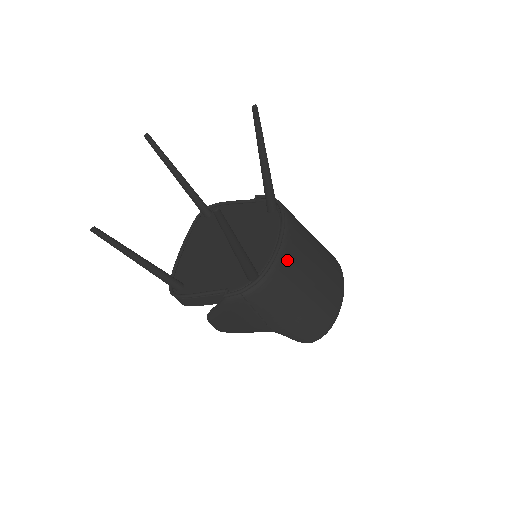
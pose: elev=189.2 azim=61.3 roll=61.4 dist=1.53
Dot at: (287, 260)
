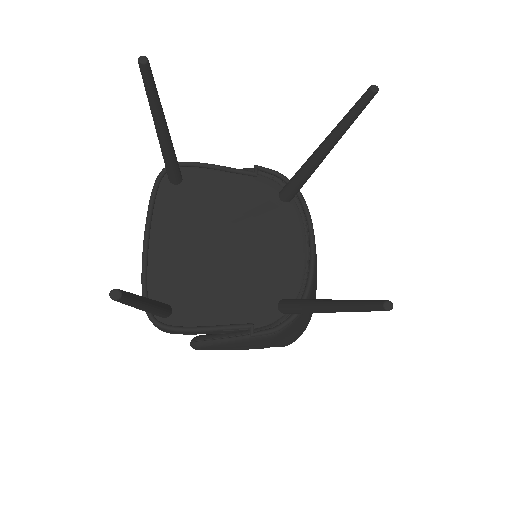
Dot at: occluded
